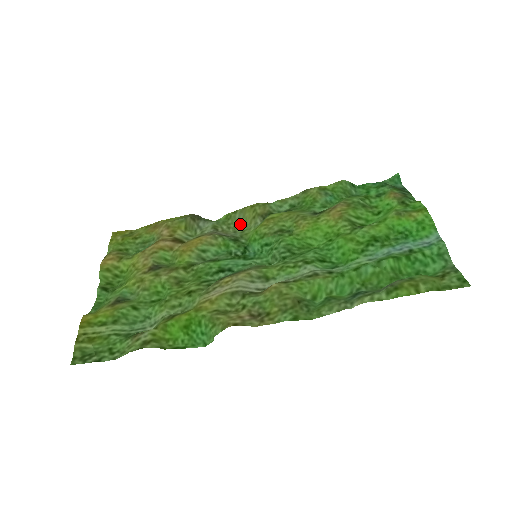
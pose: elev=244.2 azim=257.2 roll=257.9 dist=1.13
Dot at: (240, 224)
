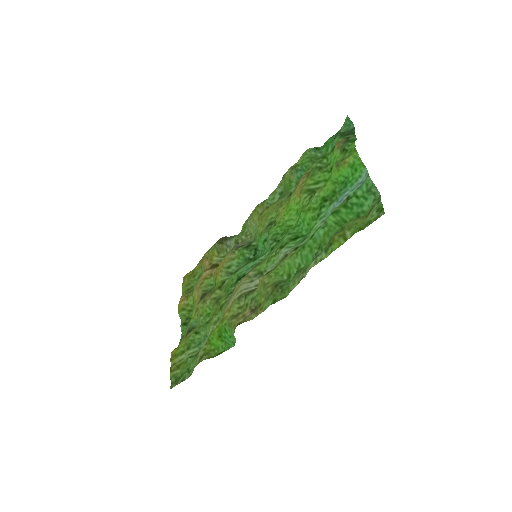
Dot at: (254, 228)
